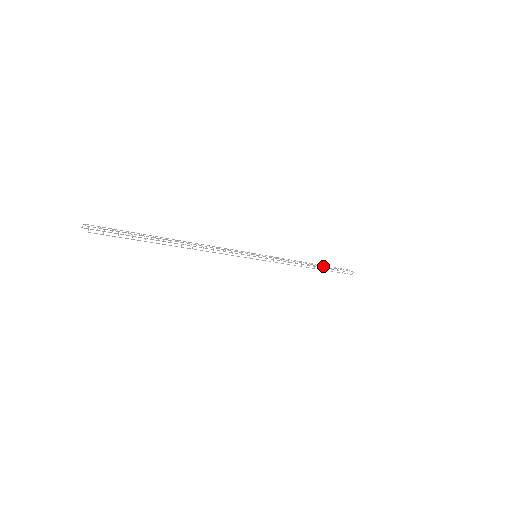
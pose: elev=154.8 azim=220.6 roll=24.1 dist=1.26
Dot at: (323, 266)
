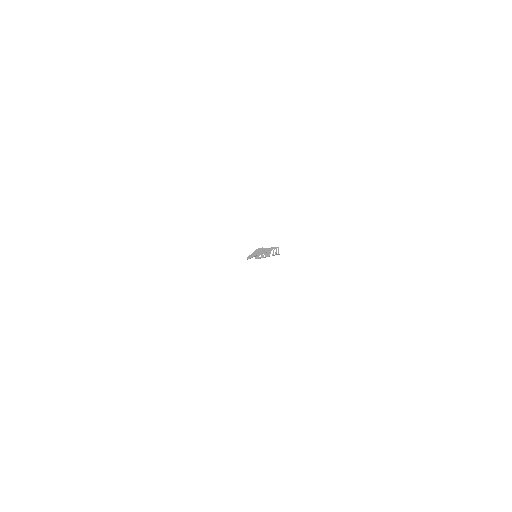
Dot at: occluded
